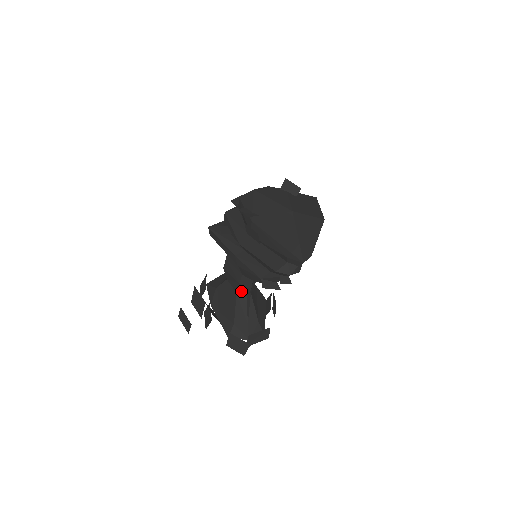
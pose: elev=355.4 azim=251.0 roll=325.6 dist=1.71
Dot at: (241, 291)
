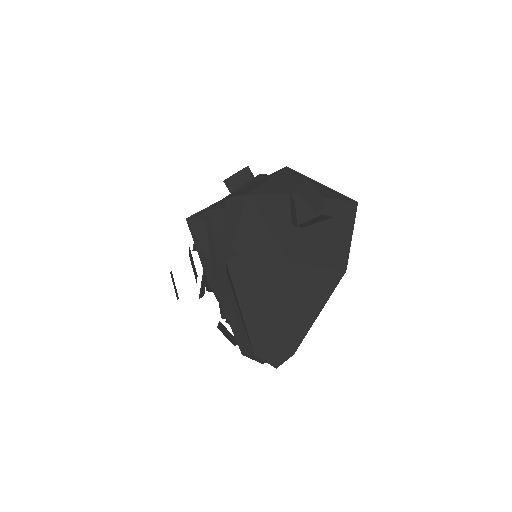
Dot at: occluded
